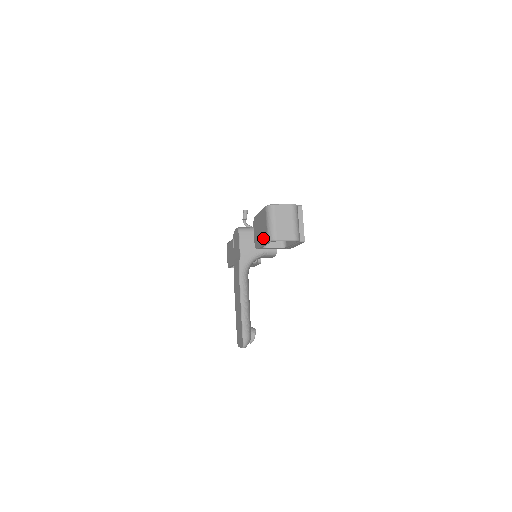
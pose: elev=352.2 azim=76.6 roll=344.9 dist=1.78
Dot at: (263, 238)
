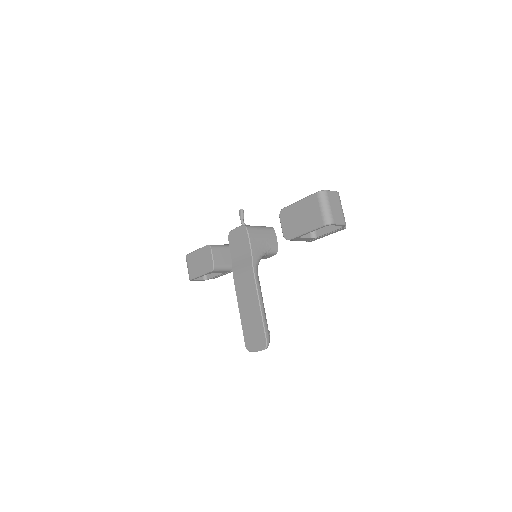
Dot at: (311, 224)
